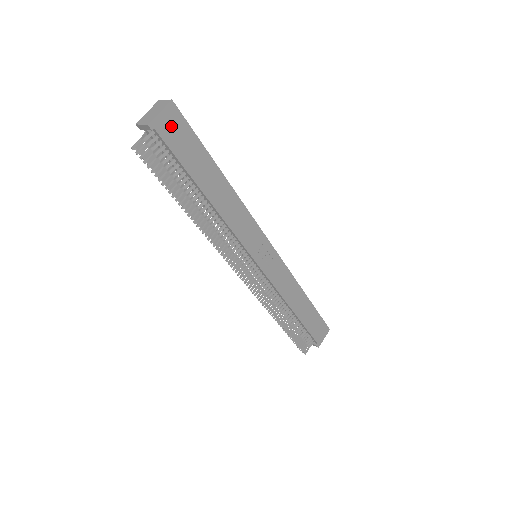
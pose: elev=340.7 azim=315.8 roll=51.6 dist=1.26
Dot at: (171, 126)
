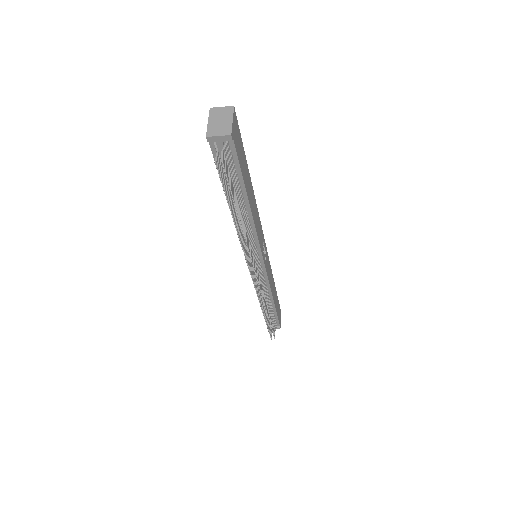
Dot at: (236, 134)
